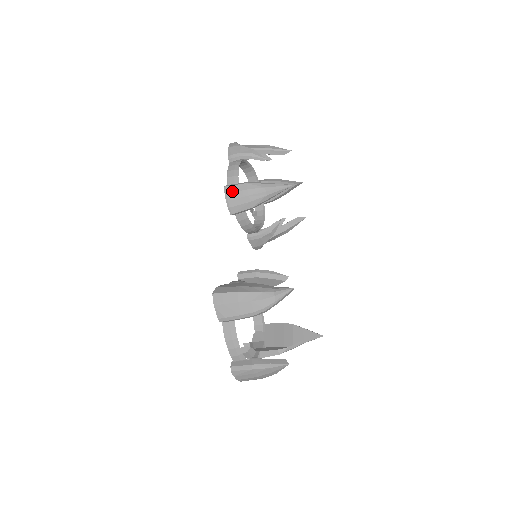
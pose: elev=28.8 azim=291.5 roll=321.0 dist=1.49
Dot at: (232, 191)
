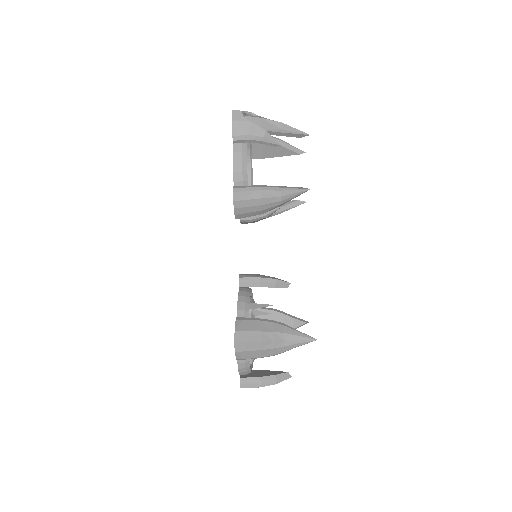
Dot at: (243, 199)
